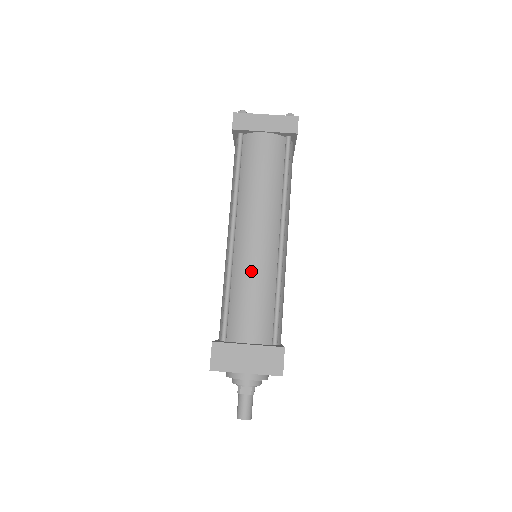
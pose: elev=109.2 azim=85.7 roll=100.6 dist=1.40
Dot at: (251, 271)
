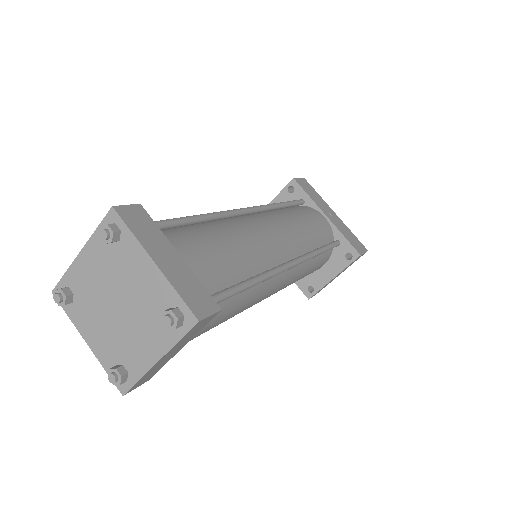
Dot at: occluded
